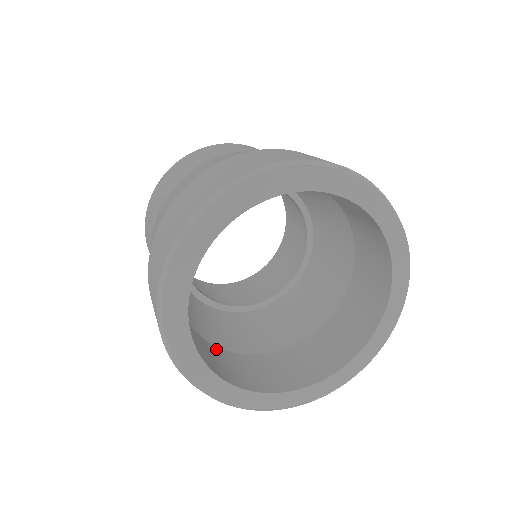
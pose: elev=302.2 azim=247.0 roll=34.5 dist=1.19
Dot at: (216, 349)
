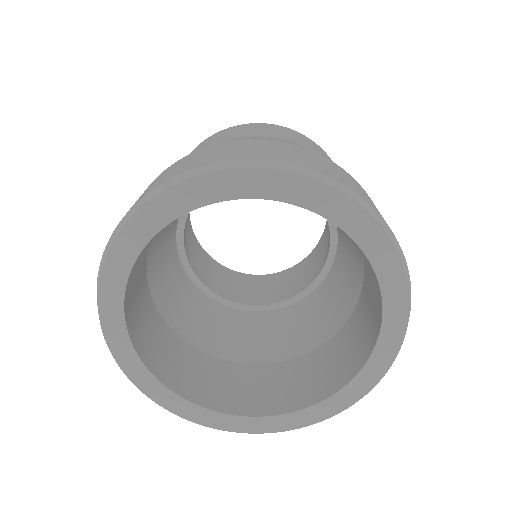
Dot at: (223, 364)
